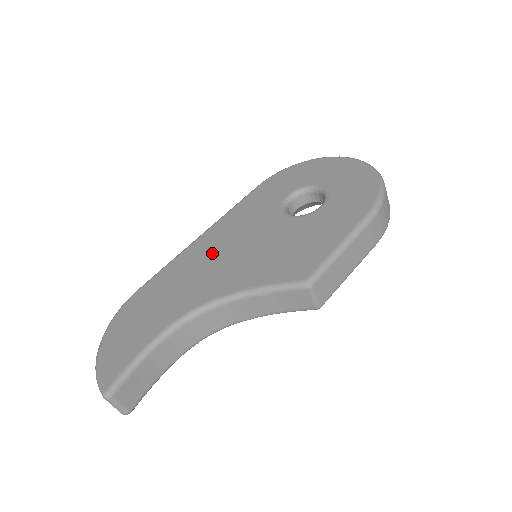
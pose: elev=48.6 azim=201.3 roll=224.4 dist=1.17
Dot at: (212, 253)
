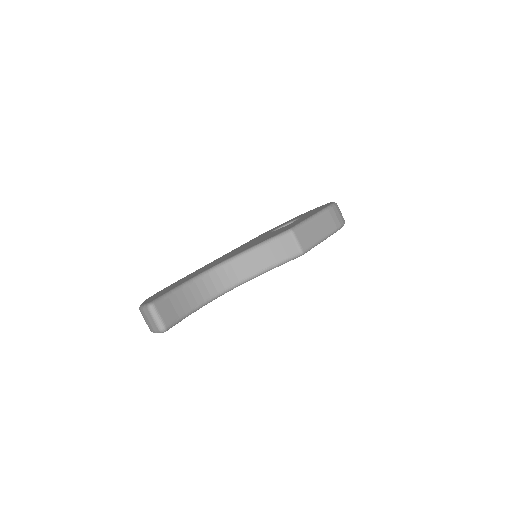
Dot at: occluded
